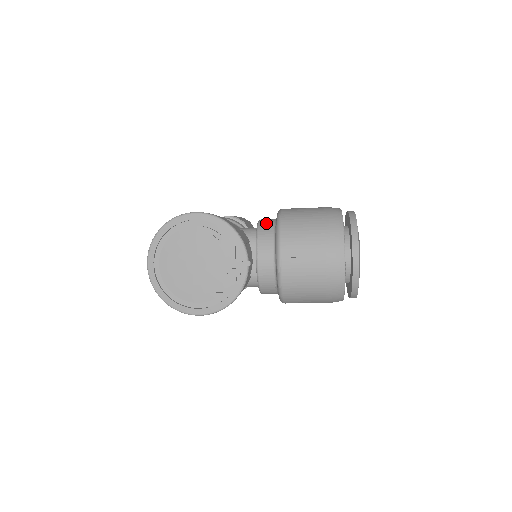
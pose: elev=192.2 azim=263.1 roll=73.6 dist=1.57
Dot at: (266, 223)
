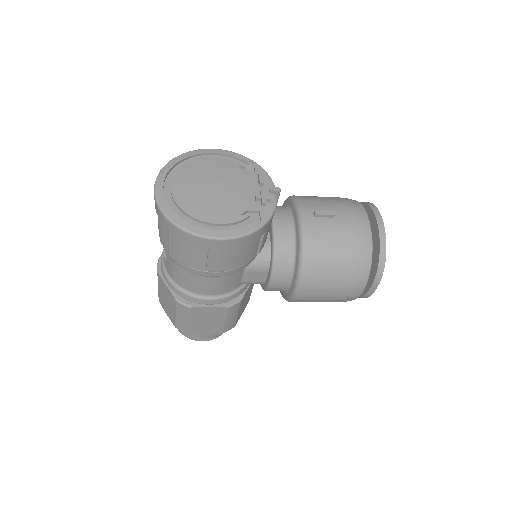
Dot at: occluded
